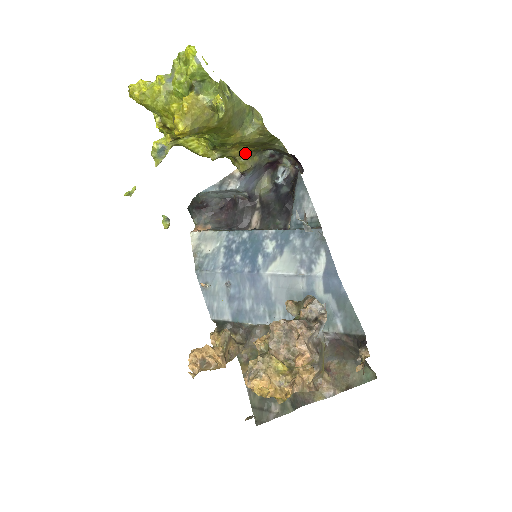
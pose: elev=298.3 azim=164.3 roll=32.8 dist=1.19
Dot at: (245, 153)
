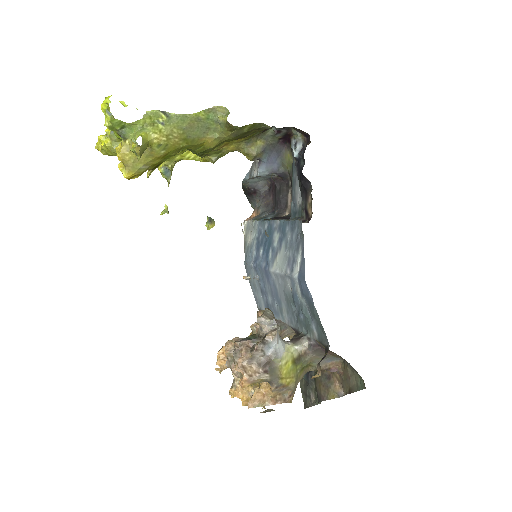
Dot at: (242, 144)
